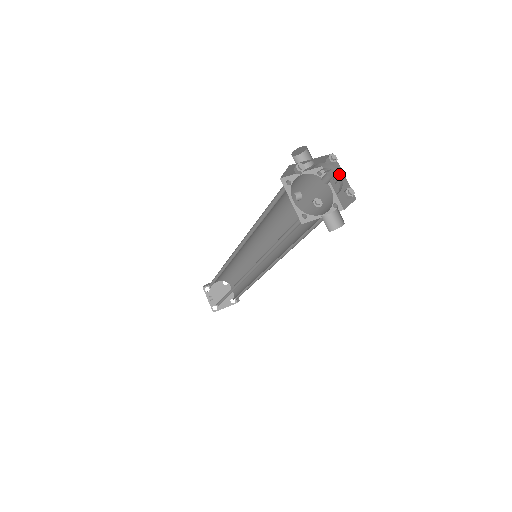
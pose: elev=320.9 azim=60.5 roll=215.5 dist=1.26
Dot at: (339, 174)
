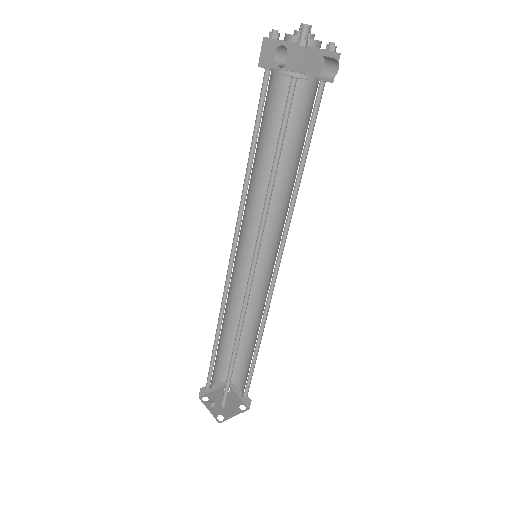
Dot at: (315, 41)
